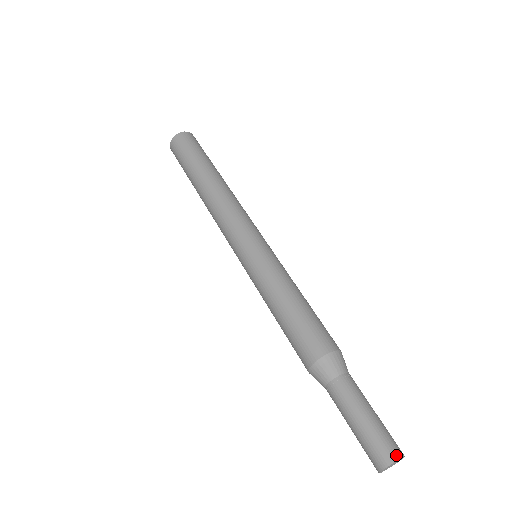
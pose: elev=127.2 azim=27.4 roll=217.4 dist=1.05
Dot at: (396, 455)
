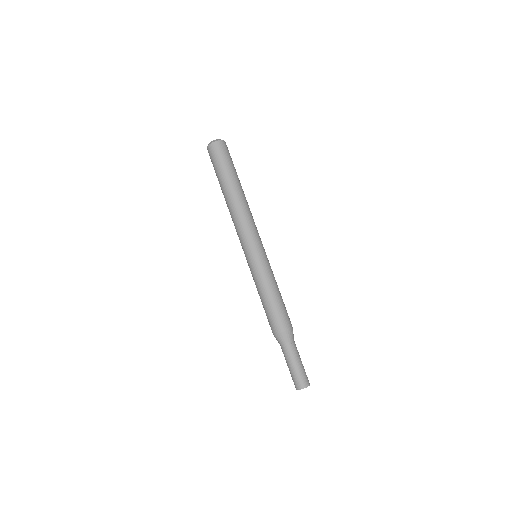
Dot at: (298, 388)
